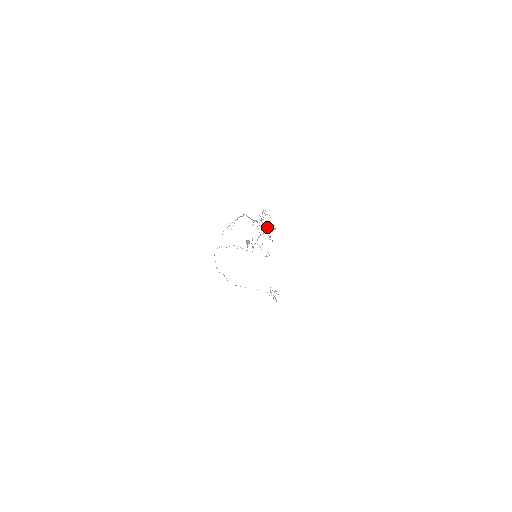
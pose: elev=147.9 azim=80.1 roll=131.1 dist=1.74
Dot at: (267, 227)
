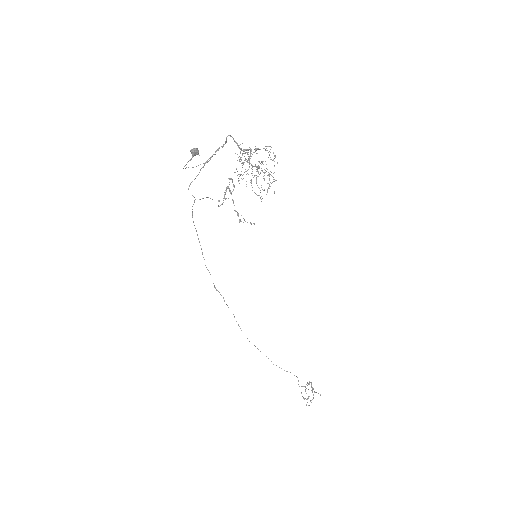
Dot at: (258, 167)
